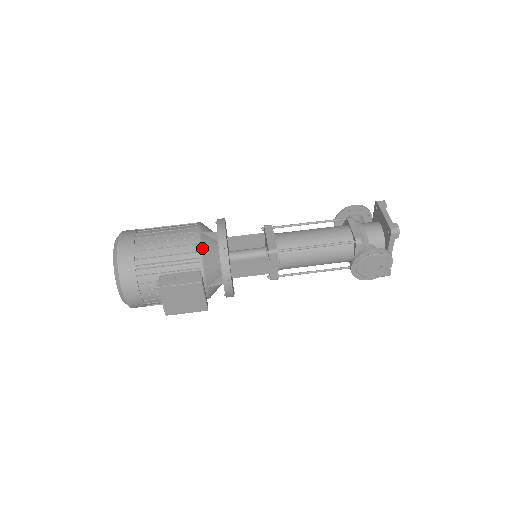
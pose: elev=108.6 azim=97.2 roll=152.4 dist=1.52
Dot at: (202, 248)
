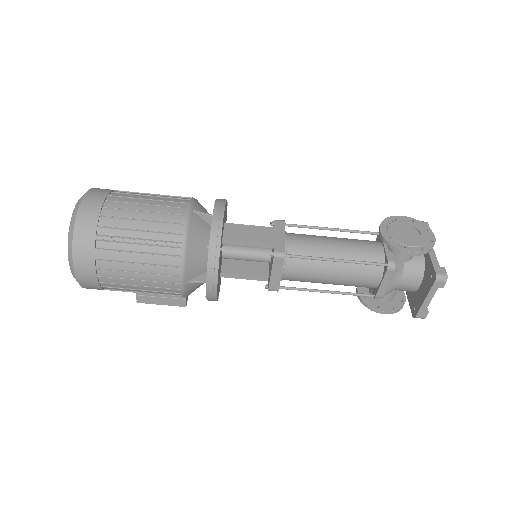
Dot at: (186, 295)
